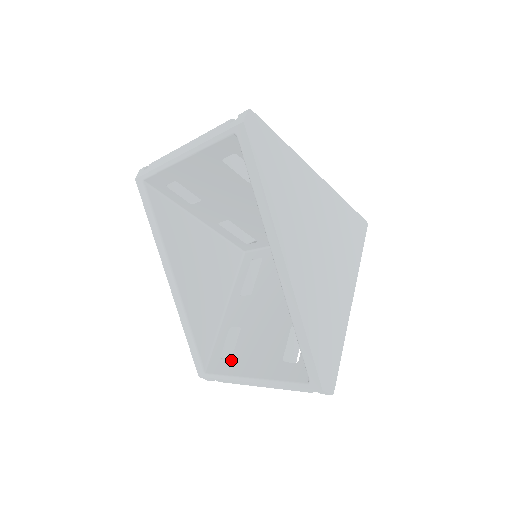
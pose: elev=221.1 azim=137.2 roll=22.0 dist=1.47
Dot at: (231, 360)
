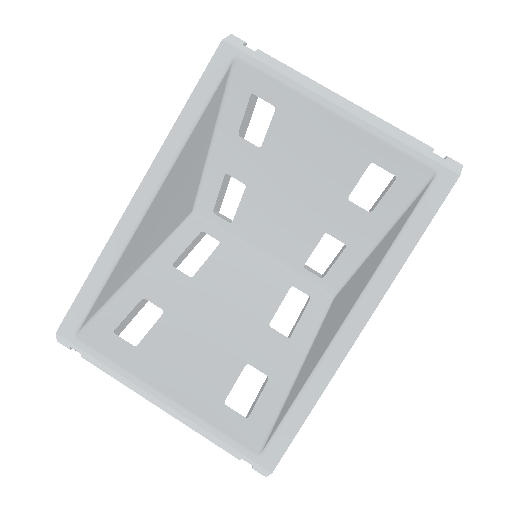
Dot at: (136, 348)
